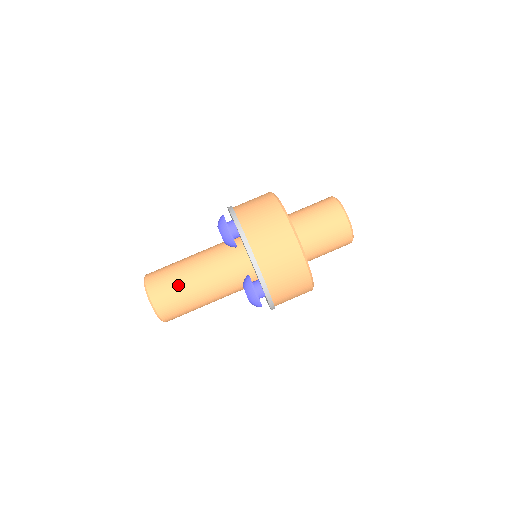
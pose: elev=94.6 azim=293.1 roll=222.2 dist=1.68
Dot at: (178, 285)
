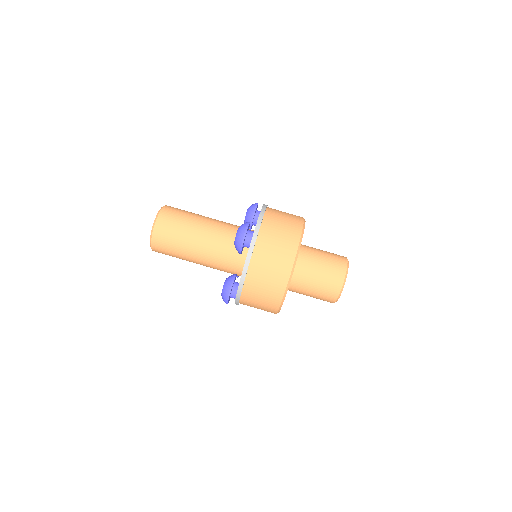
Dot at: (179, 242)
